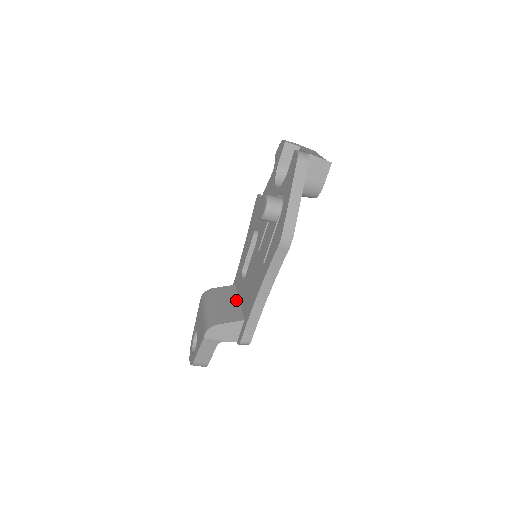
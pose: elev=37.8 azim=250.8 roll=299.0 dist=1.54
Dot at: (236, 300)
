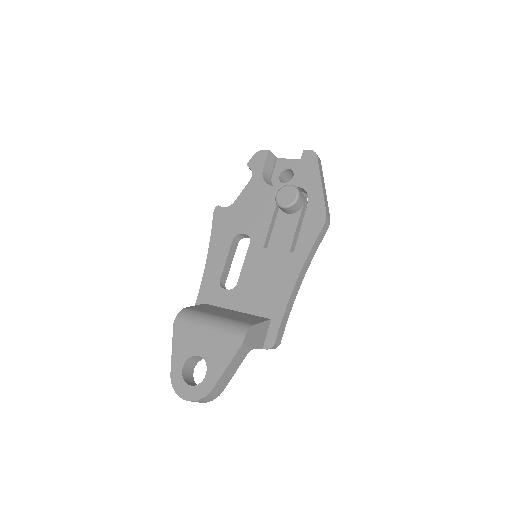
Dot at: (232, 310)
